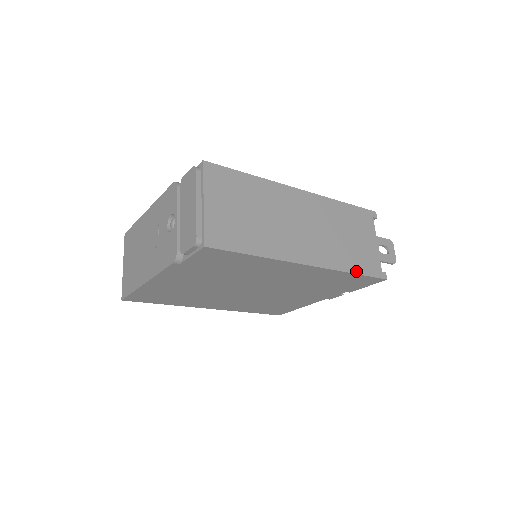
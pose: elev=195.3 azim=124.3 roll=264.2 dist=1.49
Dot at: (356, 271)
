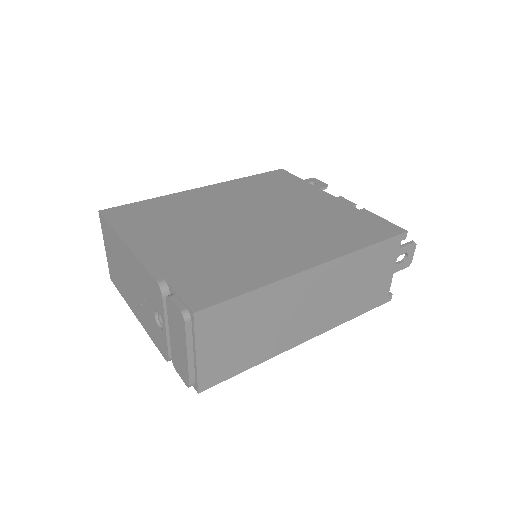
Dot at: (359, 314)
